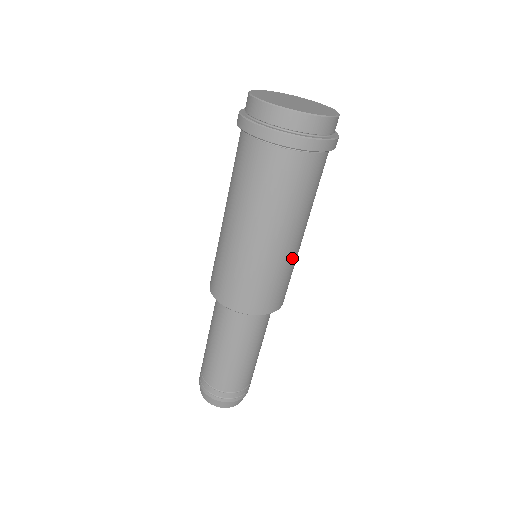
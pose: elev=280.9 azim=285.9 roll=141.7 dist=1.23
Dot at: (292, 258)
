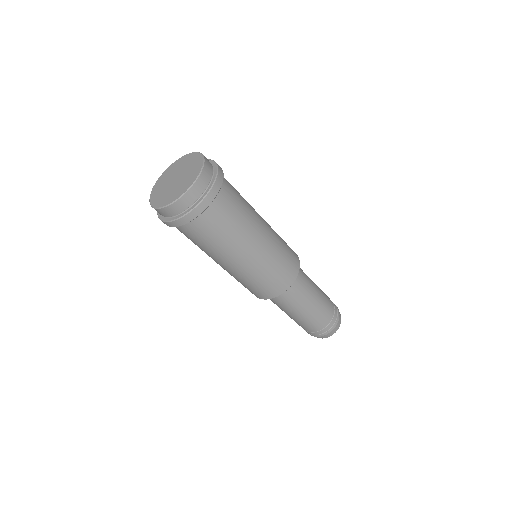
Dot at: (274, 239)
